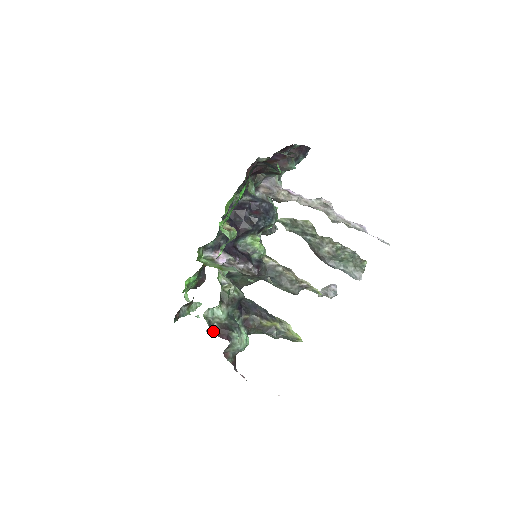
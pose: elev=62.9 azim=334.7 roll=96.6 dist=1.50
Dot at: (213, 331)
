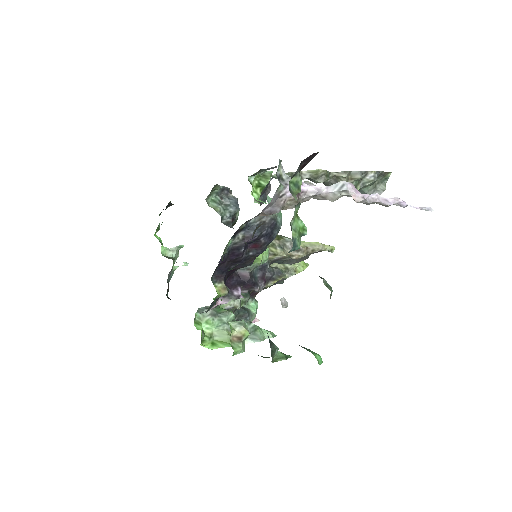
Dot at: occluded
